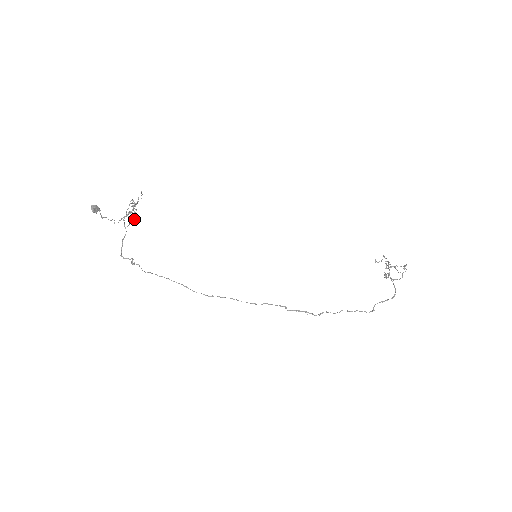
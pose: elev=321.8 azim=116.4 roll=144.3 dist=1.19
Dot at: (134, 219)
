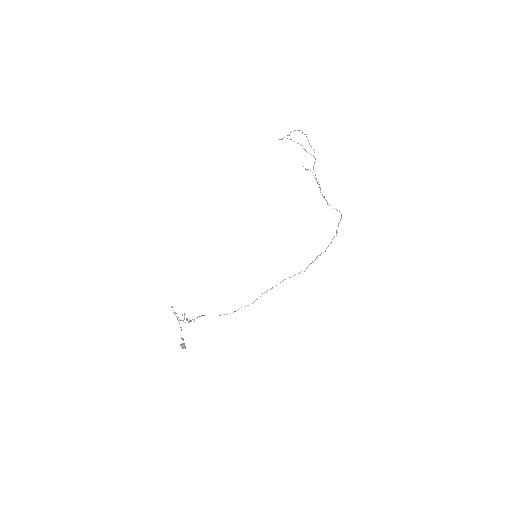
Dot at: occluded
